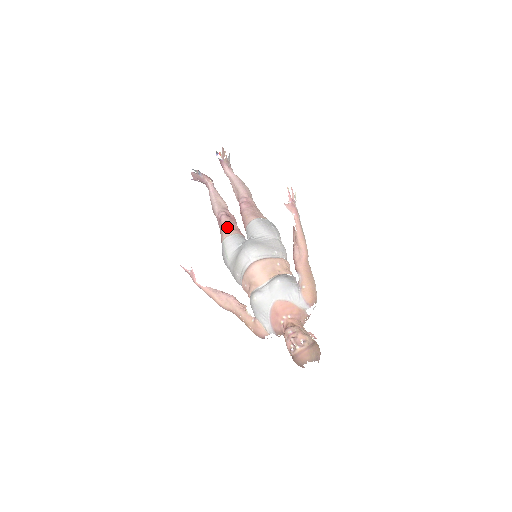
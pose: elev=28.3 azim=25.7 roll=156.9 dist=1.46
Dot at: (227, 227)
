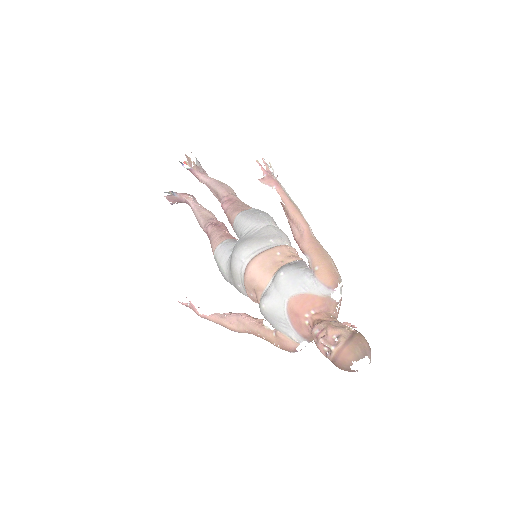
Dot at: (214, 237)
